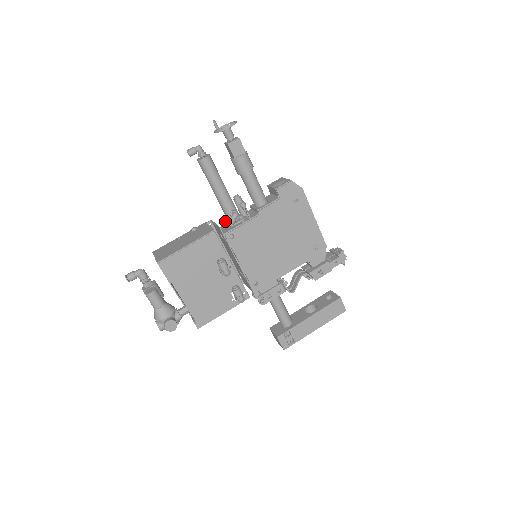
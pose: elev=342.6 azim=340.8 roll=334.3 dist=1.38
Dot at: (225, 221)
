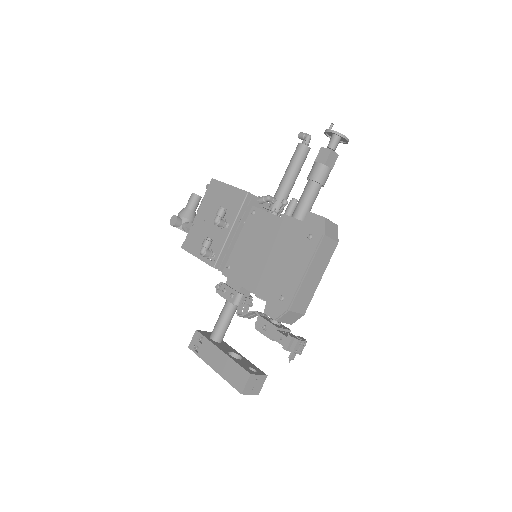
Dot at: occluded
